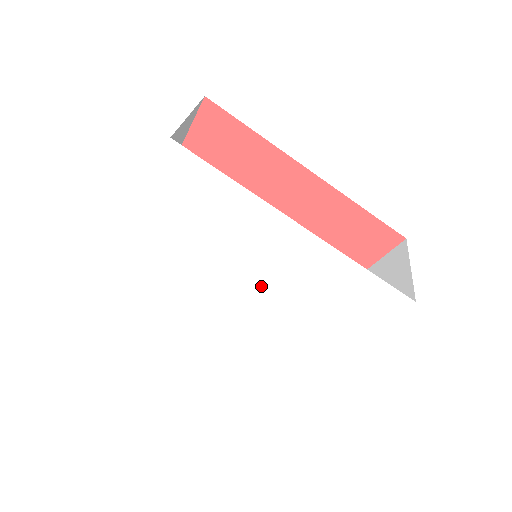
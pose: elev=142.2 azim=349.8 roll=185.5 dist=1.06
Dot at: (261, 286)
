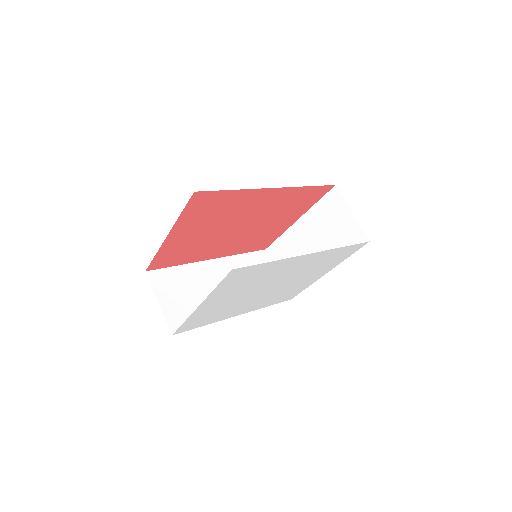
Dot at: (281, 282)
